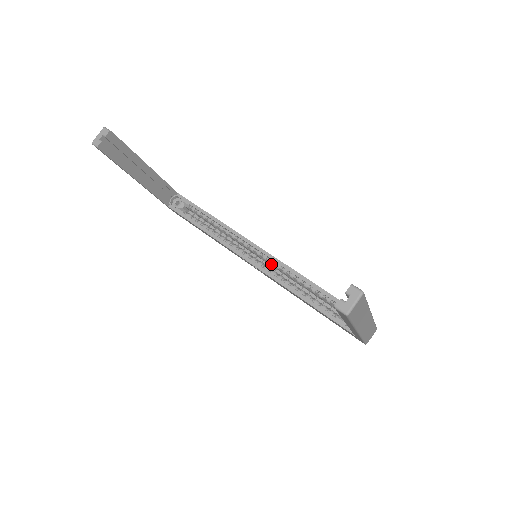
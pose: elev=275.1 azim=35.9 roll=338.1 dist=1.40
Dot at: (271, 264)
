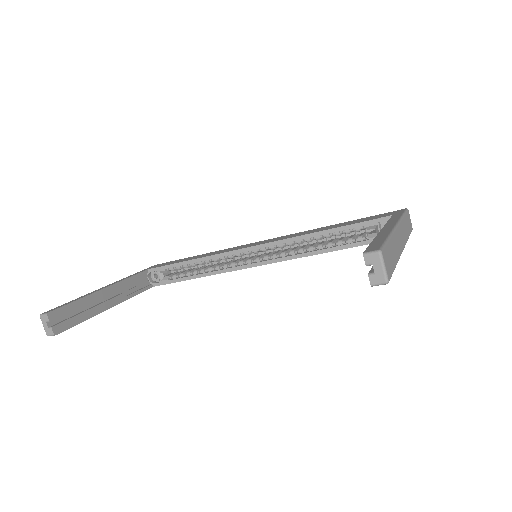
Dot at: occluded
